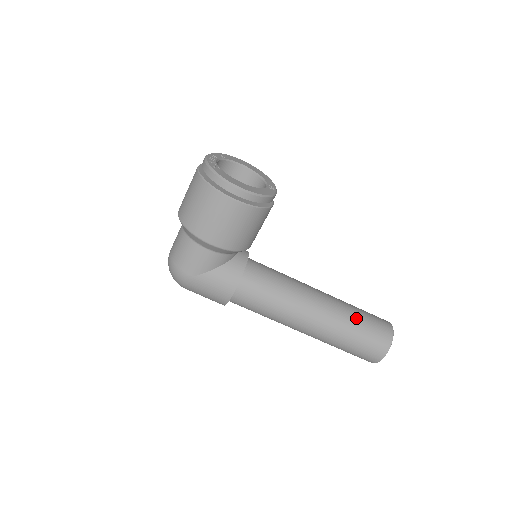
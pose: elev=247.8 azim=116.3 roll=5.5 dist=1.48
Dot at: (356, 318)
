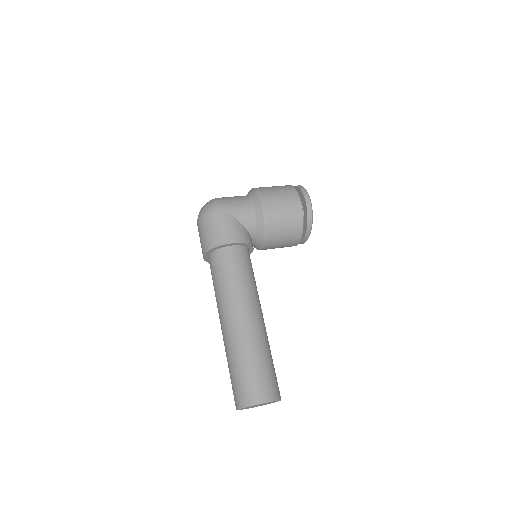
Dot at: (271, 356)
